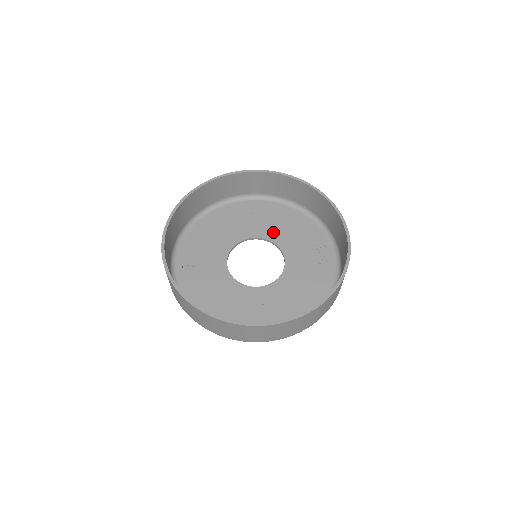
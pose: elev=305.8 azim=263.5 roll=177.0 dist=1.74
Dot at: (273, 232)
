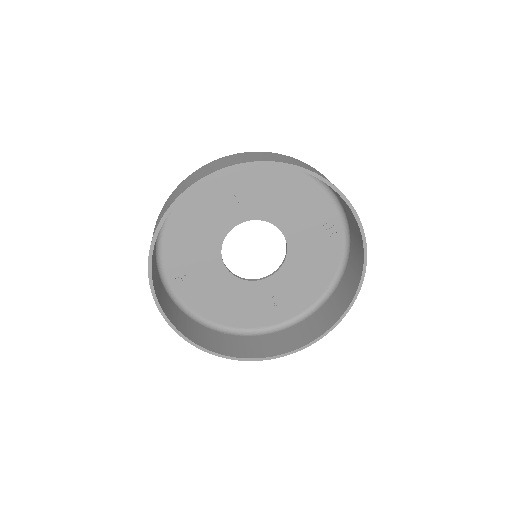
Dot at: (266, 208)
